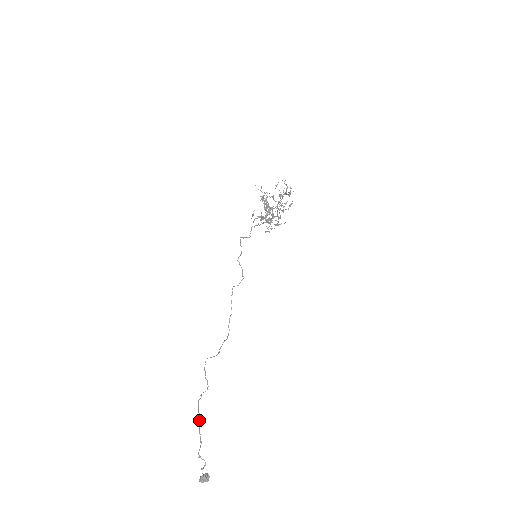
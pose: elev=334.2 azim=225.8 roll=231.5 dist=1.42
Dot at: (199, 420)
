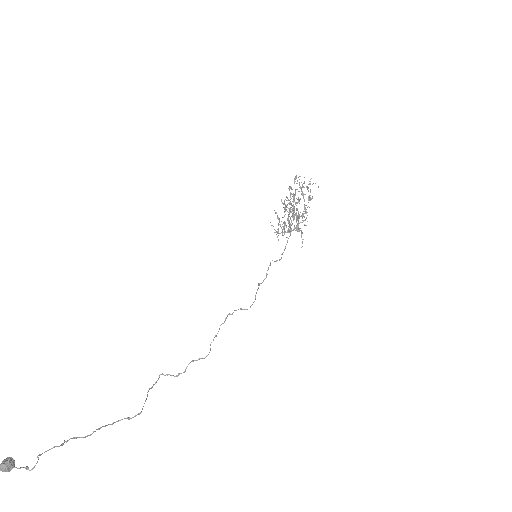
Dot at: (93, 432)
